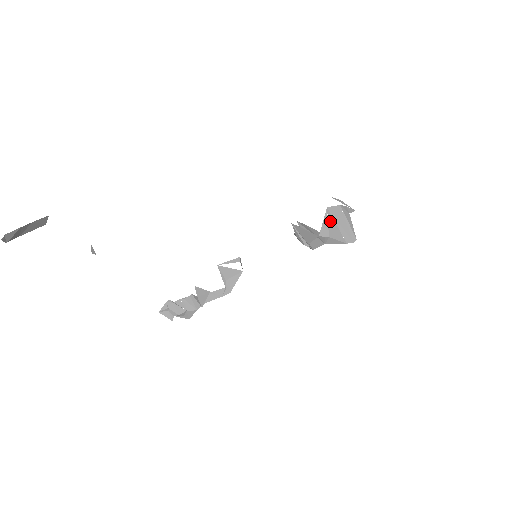
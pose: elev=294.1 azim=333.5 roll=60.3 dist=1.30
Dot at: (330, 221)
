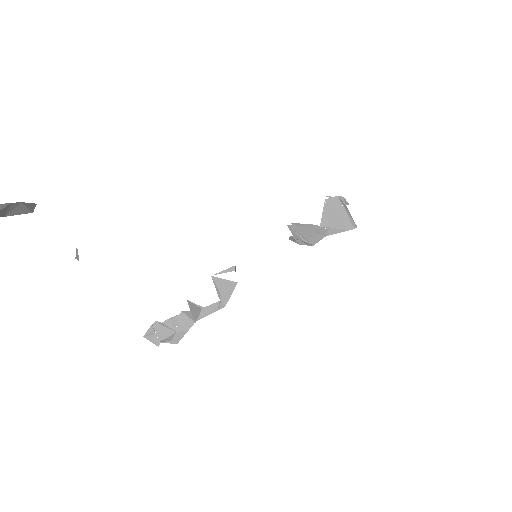
Dot at: (329, 212)
